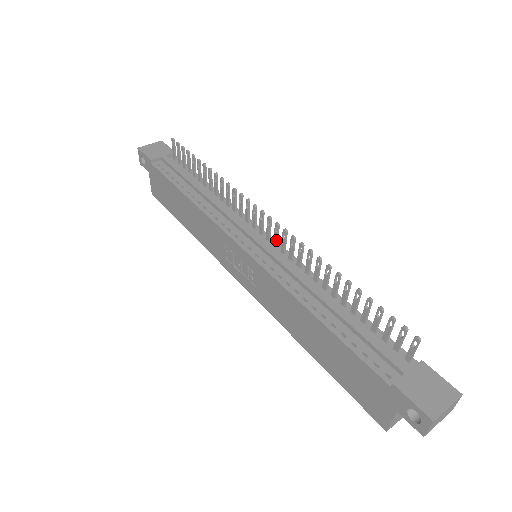
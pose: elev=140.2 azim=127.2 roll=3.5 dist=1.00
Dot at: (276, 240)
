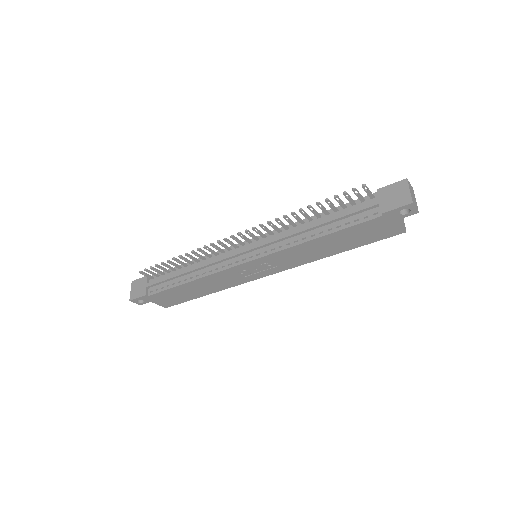
Dot at: (255, 237)
